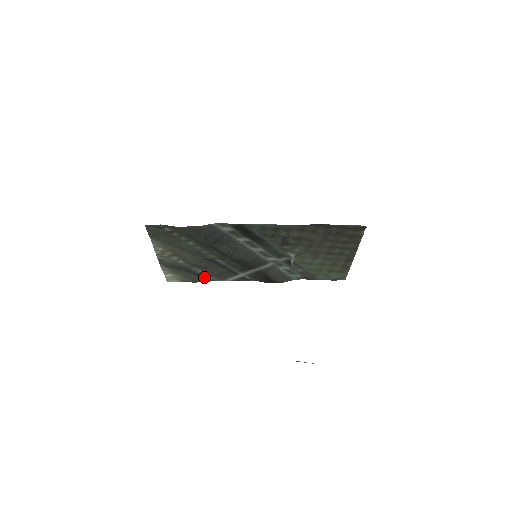
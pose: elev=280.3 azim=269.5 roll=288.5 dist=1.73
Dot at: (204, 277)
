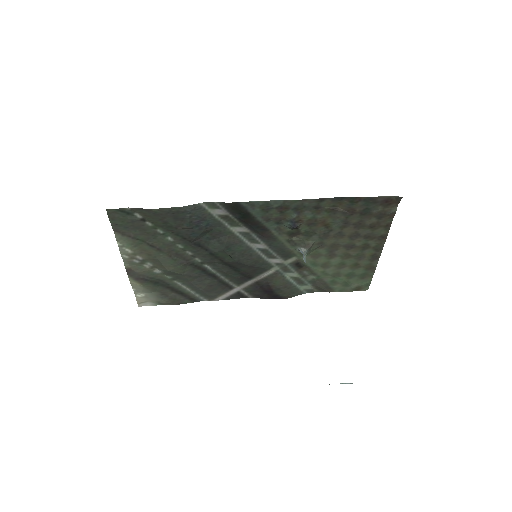
Dot at: (187, 296)
